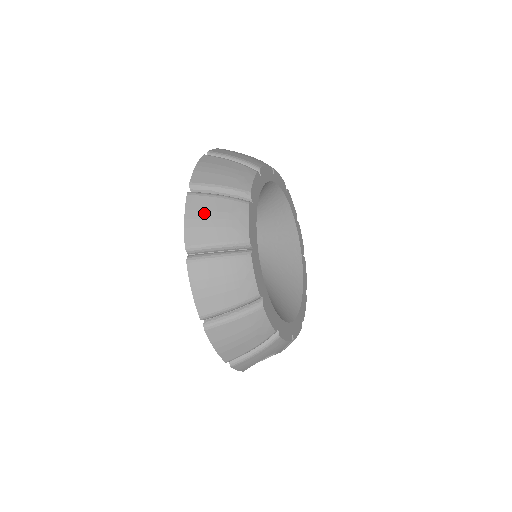
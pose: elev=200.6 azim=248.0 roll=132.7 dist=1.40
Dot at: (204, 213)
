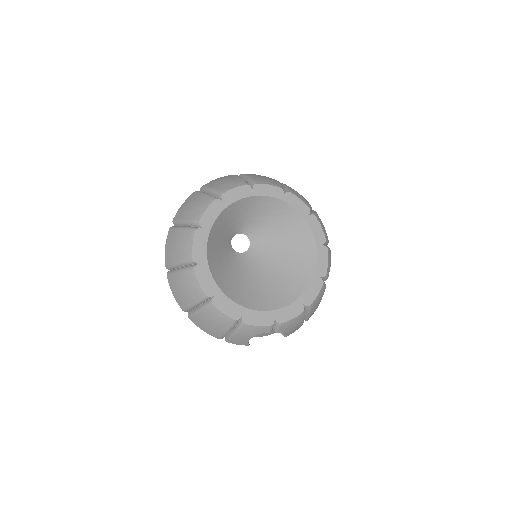
Dot at: (172, 242)
